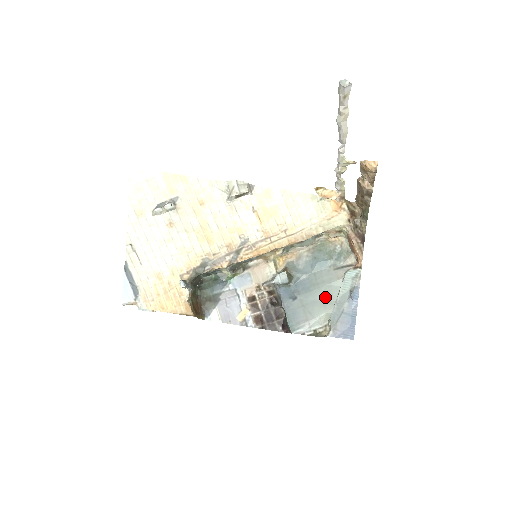
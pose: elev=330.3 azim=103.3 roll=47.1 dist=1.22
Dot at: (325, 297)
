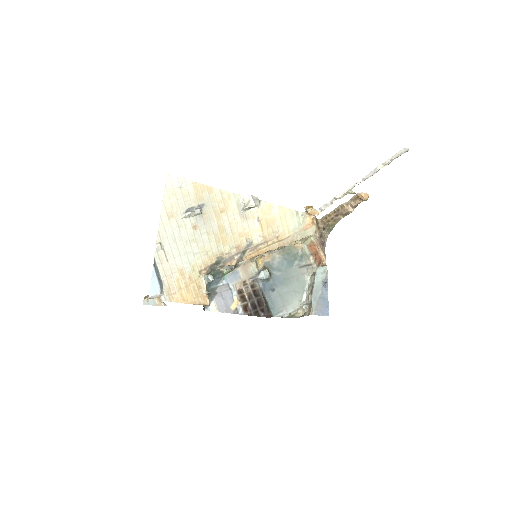
Dot at: (295, 288)
